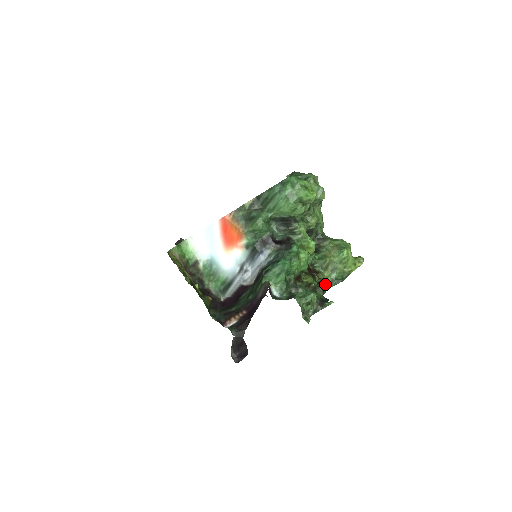
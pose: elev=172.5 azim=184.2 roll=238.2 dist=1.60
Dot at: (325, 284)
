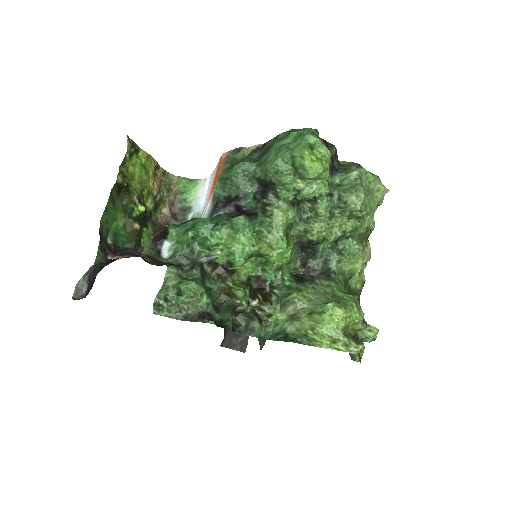
Dot at: (271, 331)
